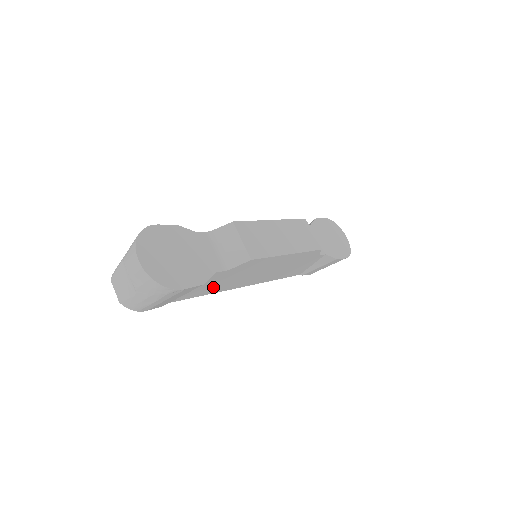
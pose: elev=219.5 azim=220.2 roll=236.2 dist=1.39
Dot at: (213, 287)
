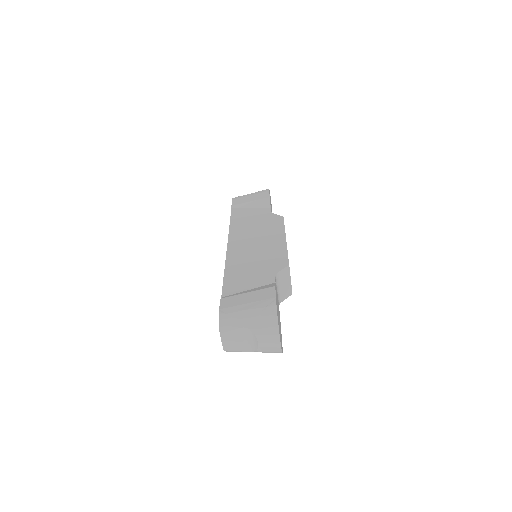
Dot at: occluded
